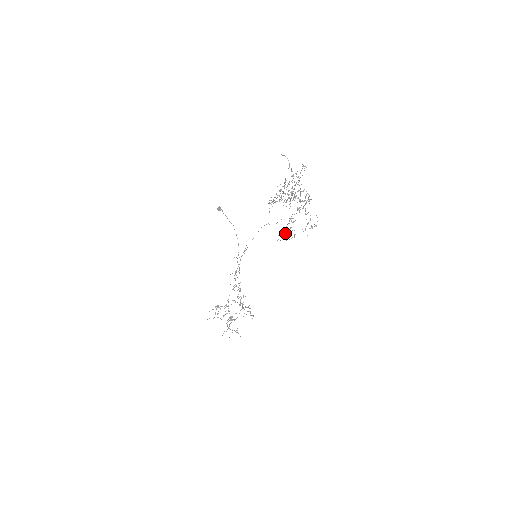
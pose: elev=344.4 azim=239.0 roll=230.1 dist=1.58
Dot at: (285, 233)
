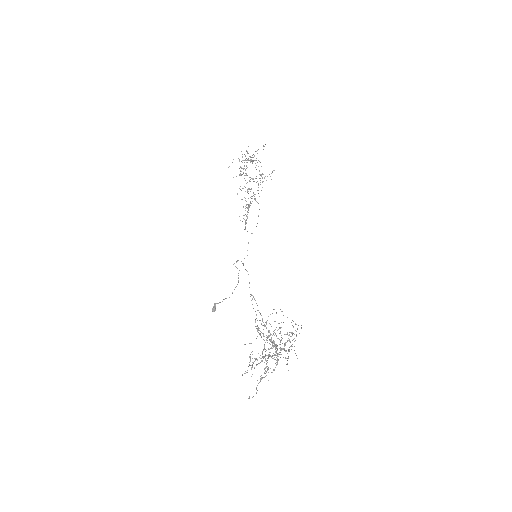
Dot at: occluded
